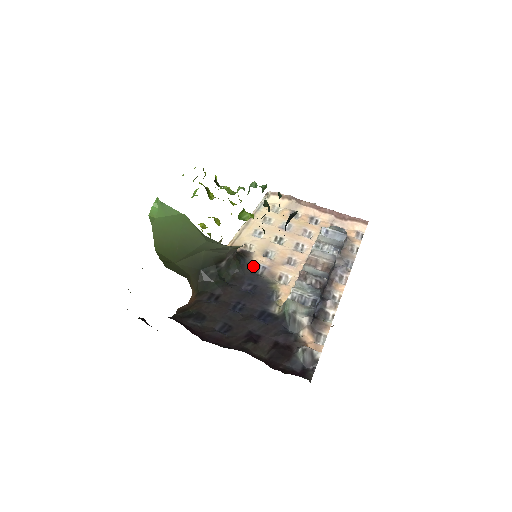
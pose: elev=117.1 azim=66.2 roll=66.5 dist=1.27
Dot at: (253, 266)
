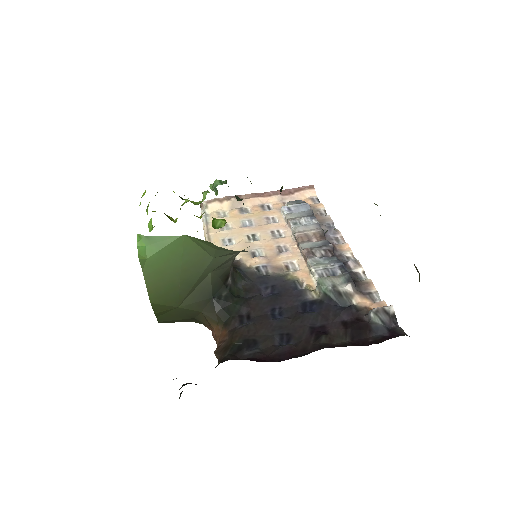
Dot at: (253, 271)
